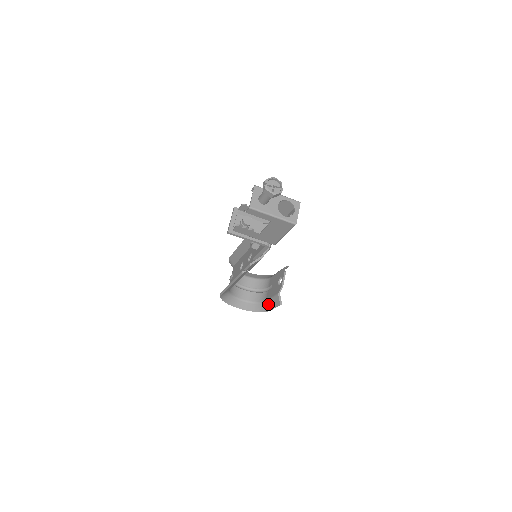
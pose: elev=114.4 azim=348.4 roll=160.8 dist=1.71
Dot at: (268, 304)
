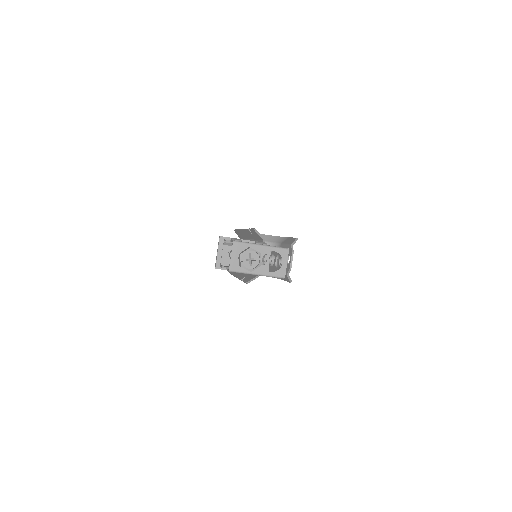
Dot at: occluded
